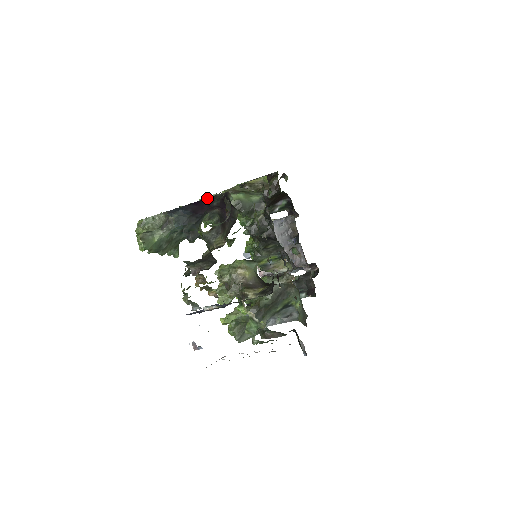
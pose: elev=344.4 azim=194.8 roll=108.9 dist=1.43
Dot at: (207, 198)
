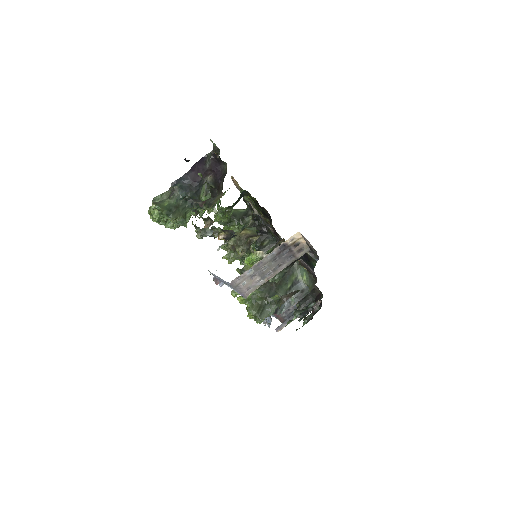
Dot at: (200, 159)
